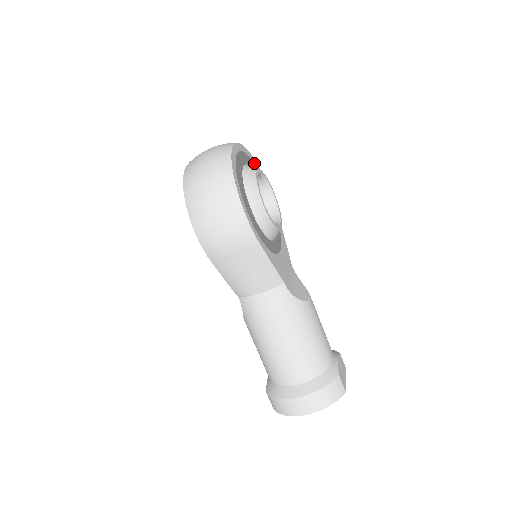
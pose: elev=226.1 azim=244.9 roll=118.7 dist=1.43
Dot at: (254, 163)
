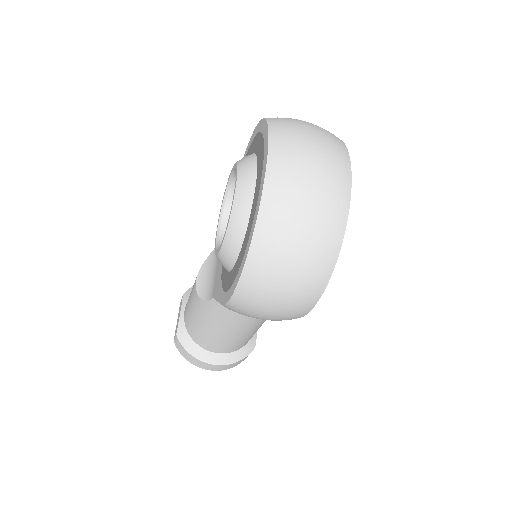
Dot at: occluded
